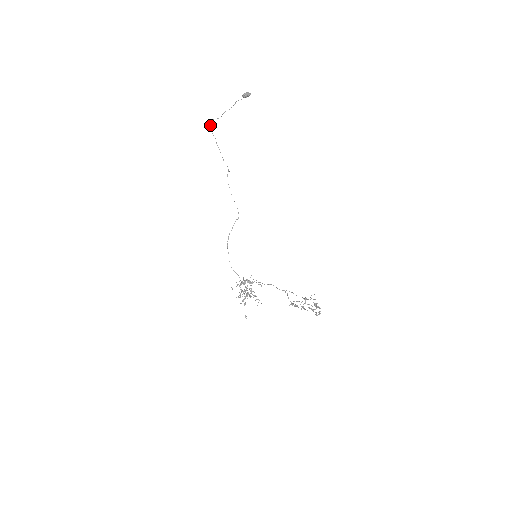
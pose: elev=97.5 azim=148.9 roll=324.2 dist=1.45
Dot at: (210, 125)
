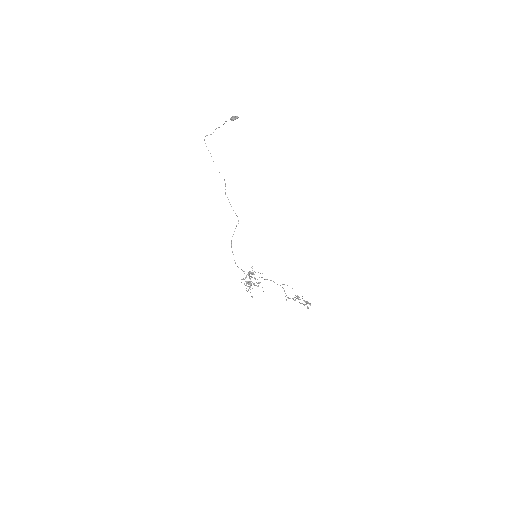
Dot at: occluded
